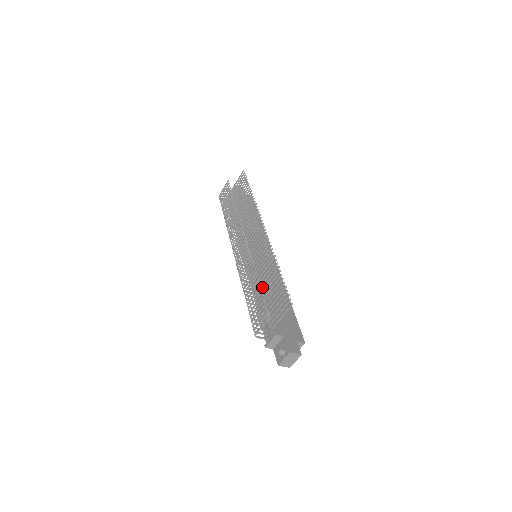
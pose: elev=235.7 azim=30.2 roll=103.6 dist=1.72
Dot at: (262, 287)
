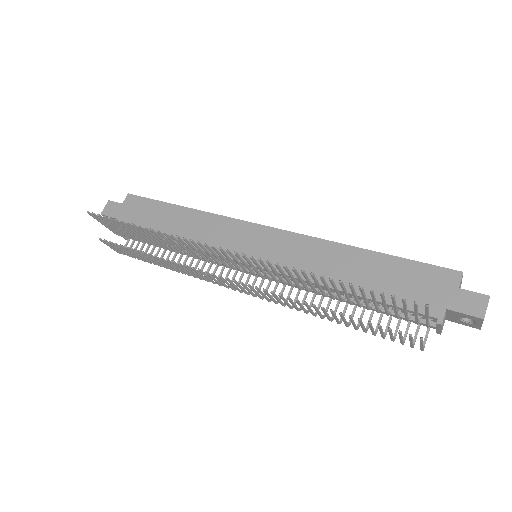
Dot at: (339, 299)
